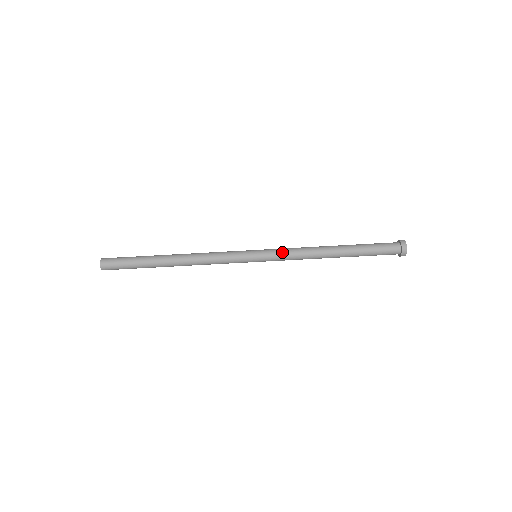
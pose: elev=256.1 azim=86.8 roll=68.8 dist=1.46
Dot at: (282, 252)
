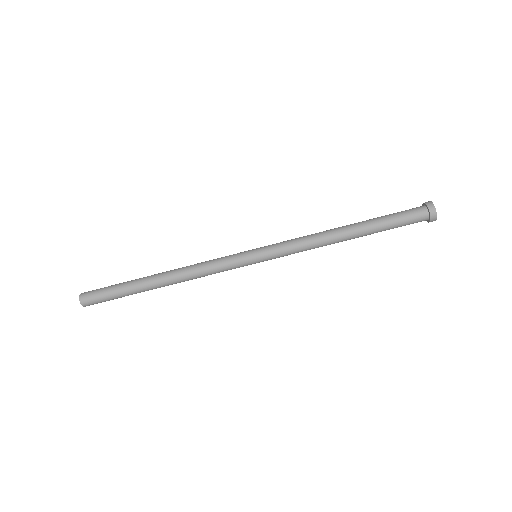
Dot at: (286, 249)
